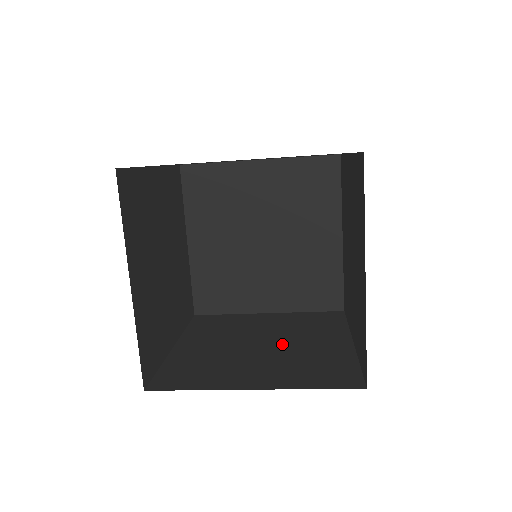
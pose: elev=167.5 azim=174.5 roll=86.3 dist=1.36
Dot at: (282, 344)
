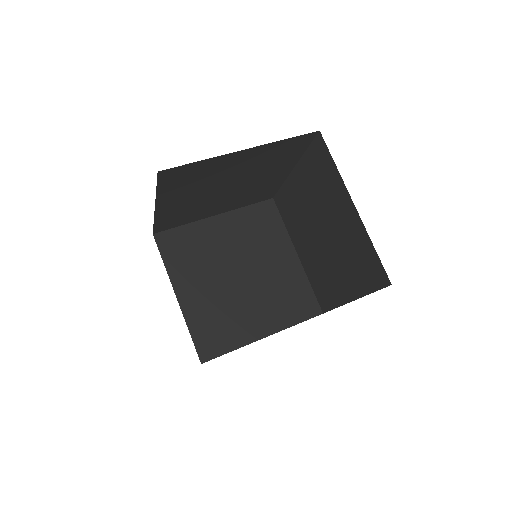
Dot at: occluded
